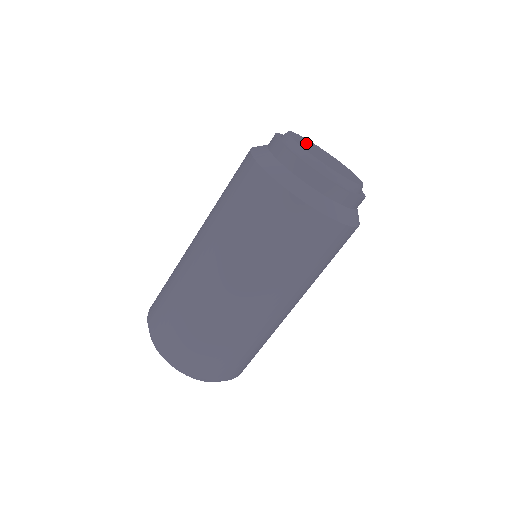
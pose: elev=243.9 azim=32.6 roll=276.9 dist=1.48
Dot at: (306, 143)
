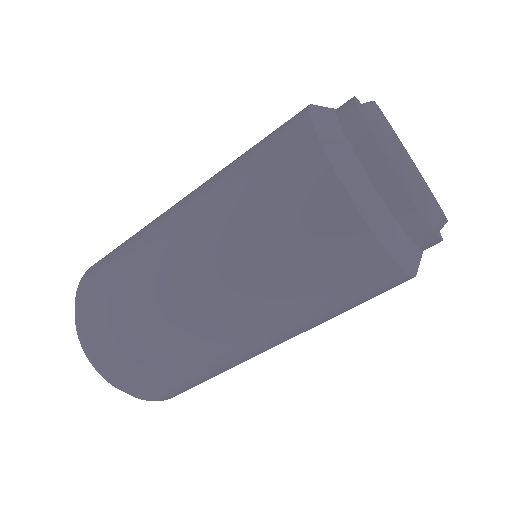
Dot at: occluded
